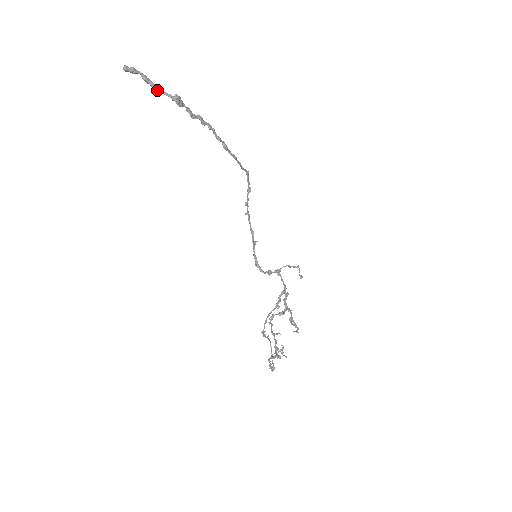
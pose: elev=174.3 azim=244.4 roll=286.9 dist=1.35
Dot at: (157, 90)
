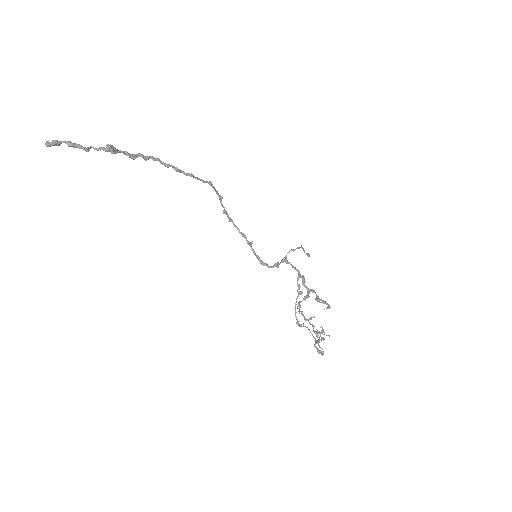
Dot at: (87, 150)
